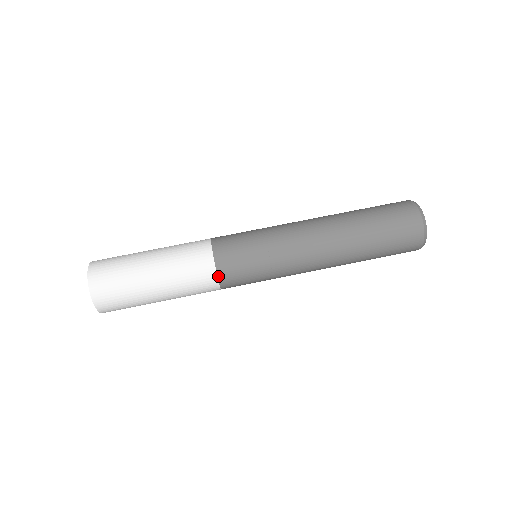
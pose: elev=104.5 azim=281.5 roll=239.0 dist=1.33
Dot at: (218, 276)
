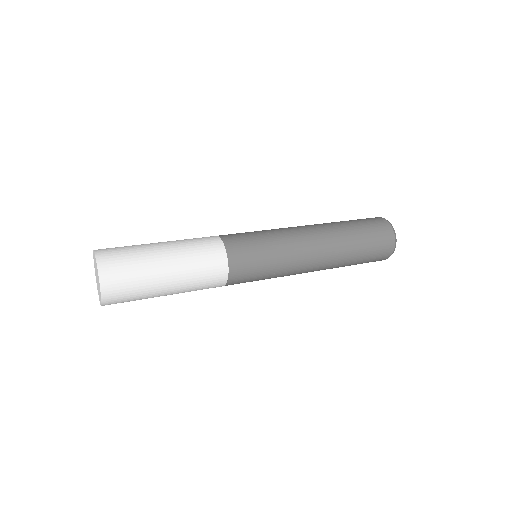
Dot at: (228, 258)
